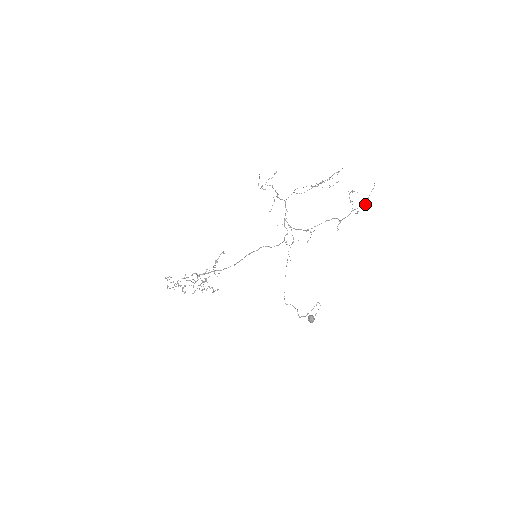
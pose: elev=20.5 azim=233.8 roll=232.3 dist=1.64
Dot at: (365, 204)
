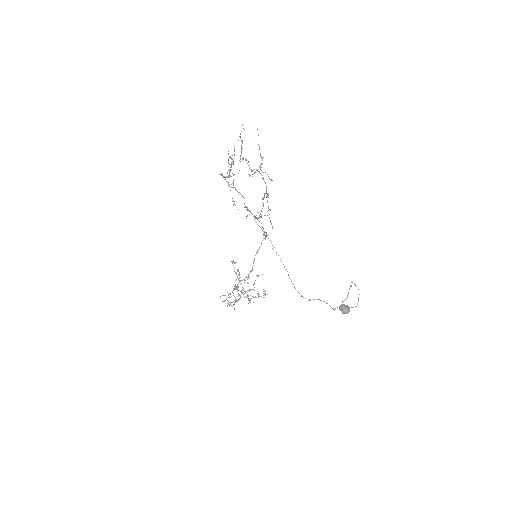
Dot at: (253, 173)
